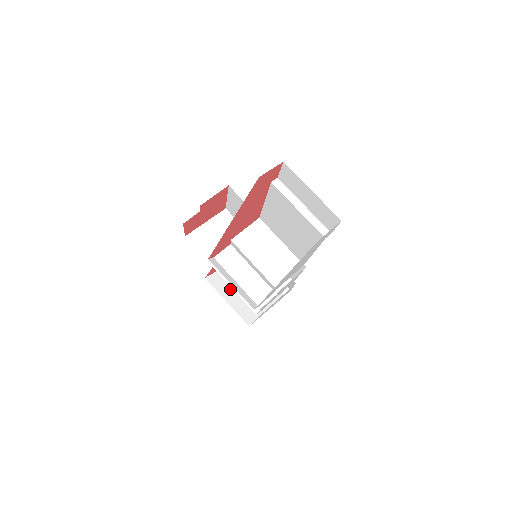
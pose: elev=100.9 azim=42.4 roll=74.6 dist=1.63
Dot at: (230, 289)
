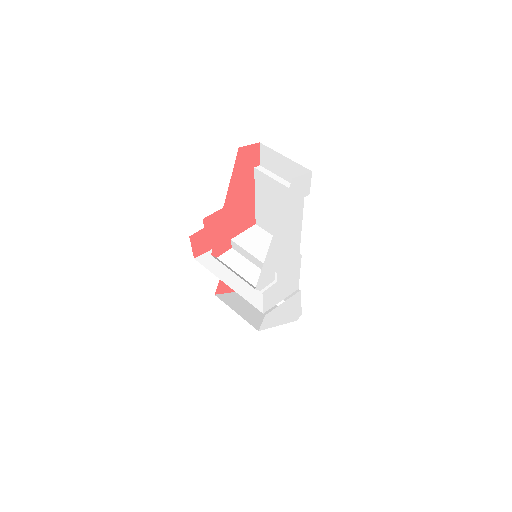
Dot at: (239, 306)
